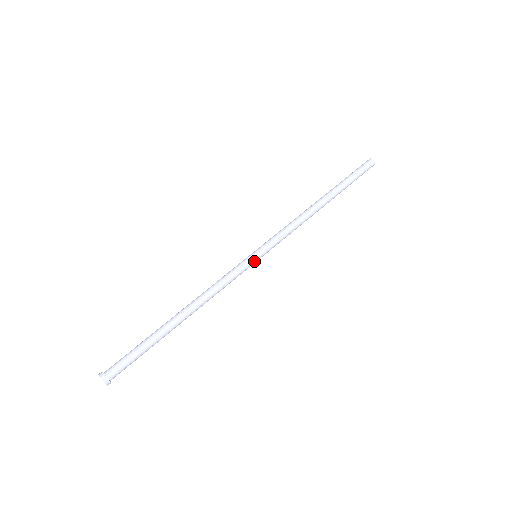
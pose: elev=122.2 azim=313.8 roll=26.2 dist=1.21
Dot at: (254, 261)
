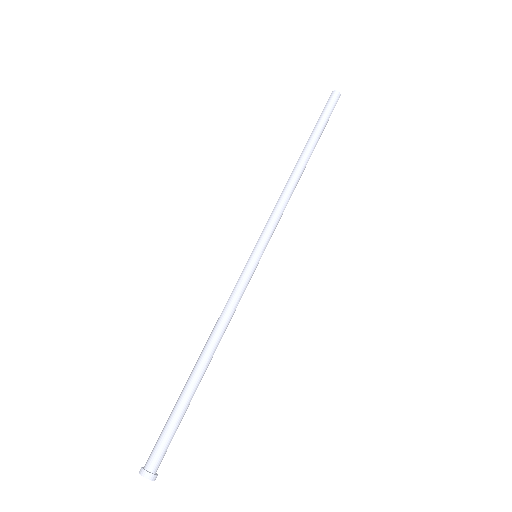
Dot at: (256, 263)
